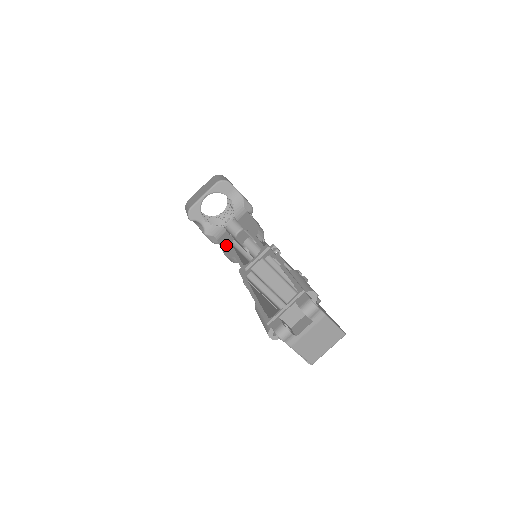
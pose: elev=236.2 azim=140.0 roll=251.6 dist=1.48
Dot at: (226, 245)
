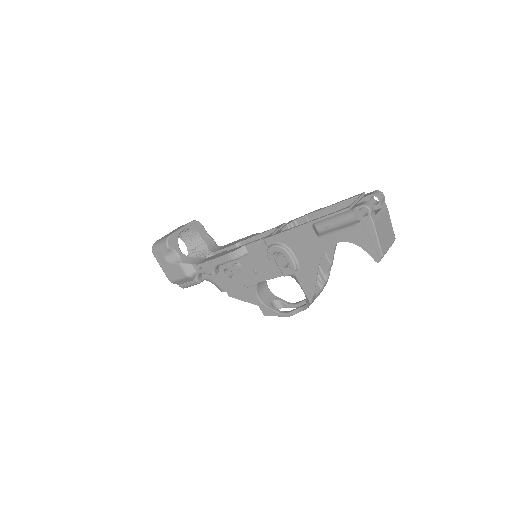
Dot at: (219, 255)
